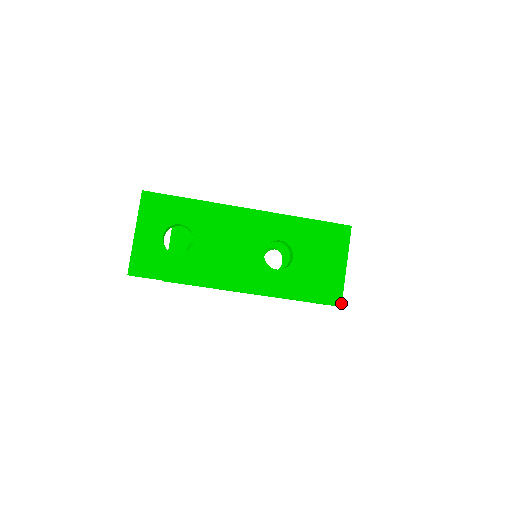
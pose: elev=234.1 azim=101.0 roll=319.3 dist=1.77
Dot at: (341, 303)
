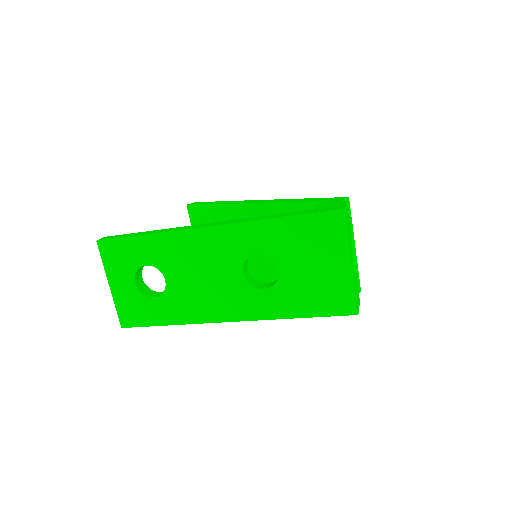
Dot at: (356, 311)
